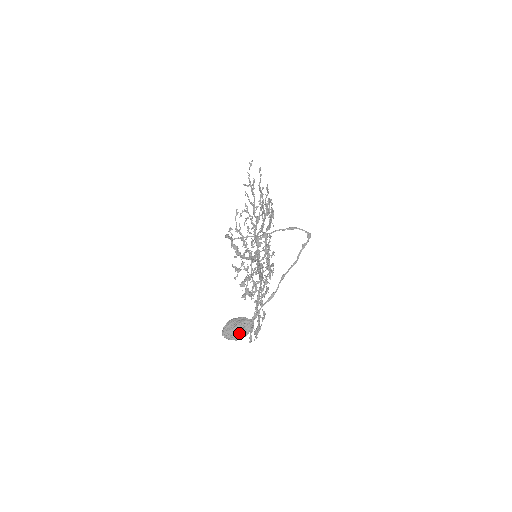
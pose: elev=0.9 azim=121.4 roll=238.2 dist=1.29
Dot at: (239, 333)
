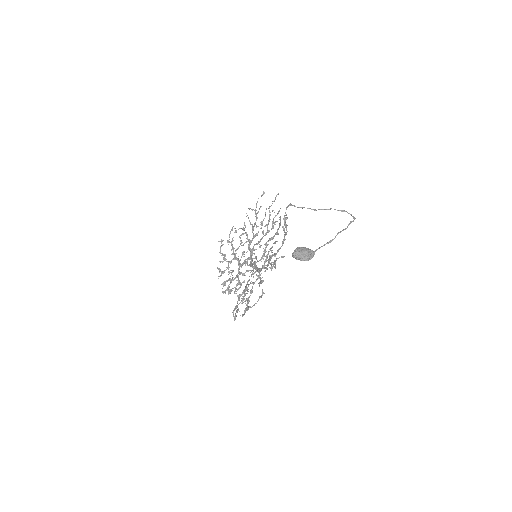
Dot at: (307, 255)
